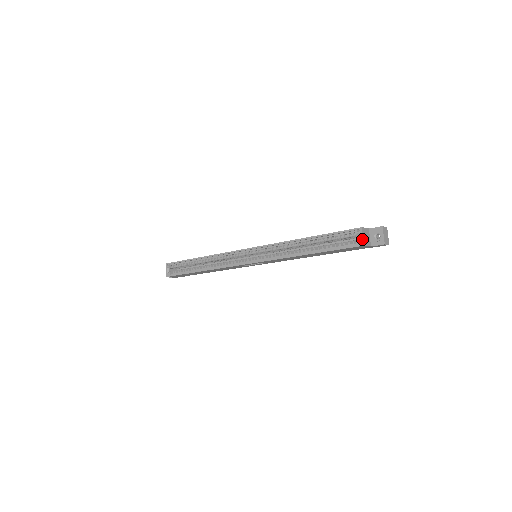
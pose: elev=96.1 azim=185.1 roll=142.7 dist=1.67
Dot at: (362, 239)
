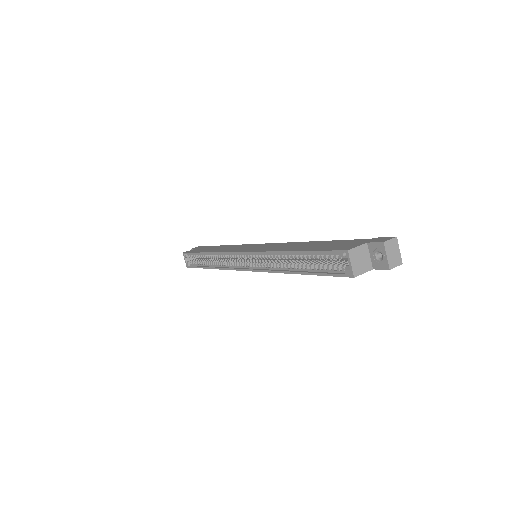
Dot at: (350, 268)
